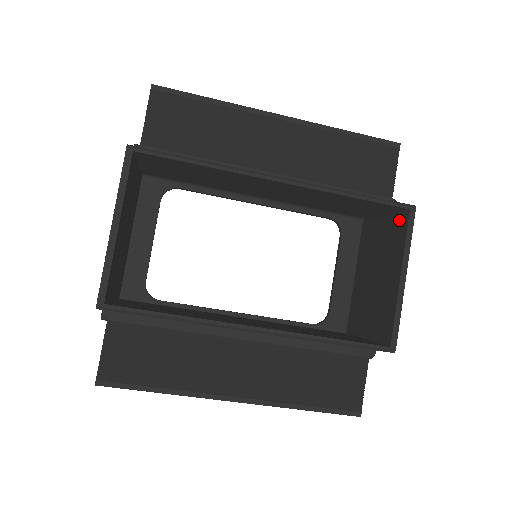
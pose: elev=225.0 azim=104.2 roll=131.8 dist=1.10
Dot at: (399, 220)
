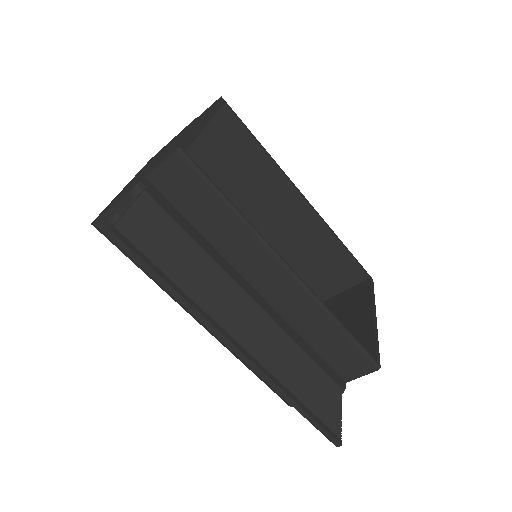
Dot at: (358, 288)
